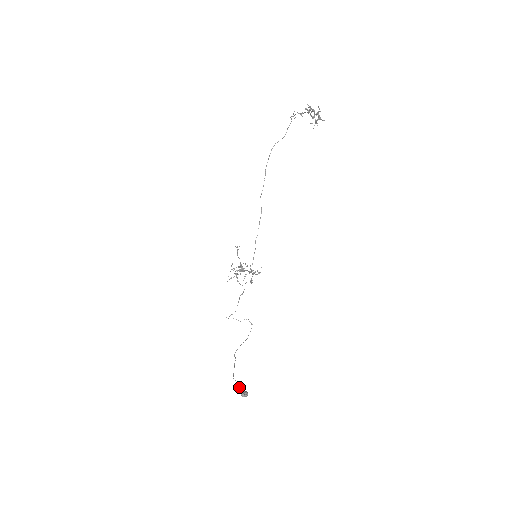
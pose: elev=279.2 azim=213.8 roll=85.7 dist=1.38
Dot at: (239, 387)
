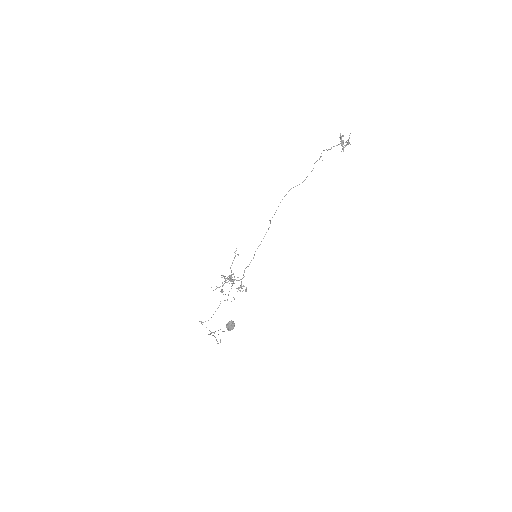
Dot at: occluded
